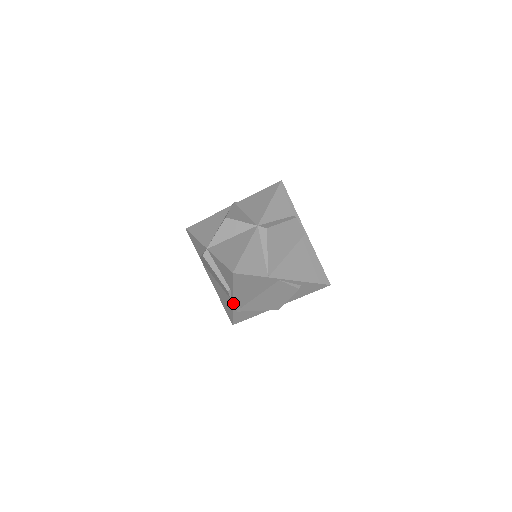
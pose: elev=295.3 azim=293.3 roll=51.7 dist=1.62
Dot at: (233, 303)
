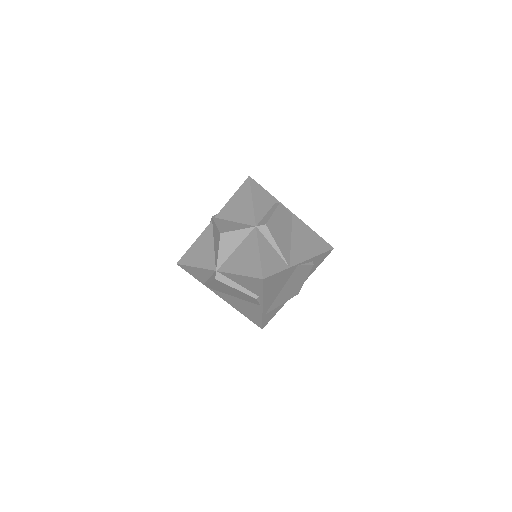
Dot at: (263, 308)
